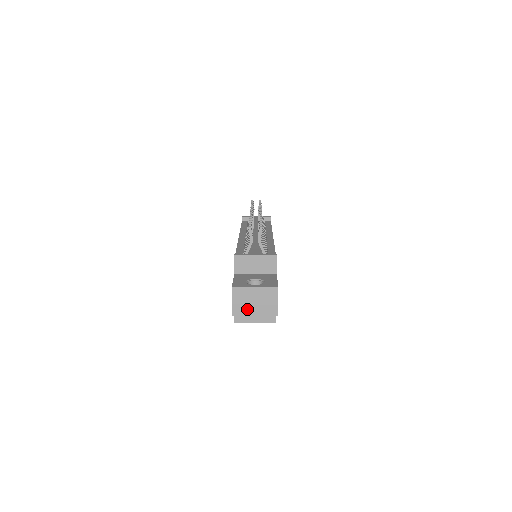
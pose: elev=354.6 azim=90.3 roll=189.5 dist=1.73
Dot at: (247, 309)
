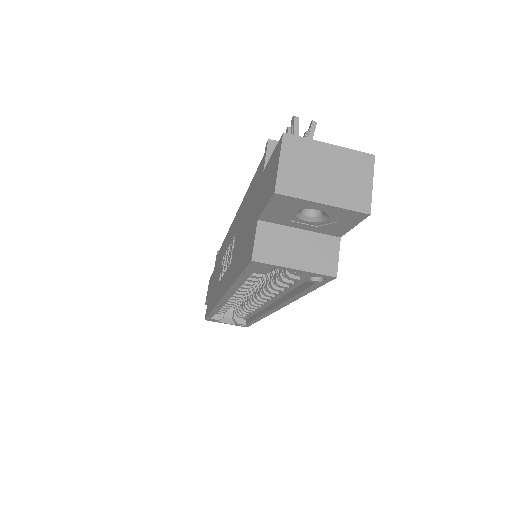
Dot at: (308, 185)
